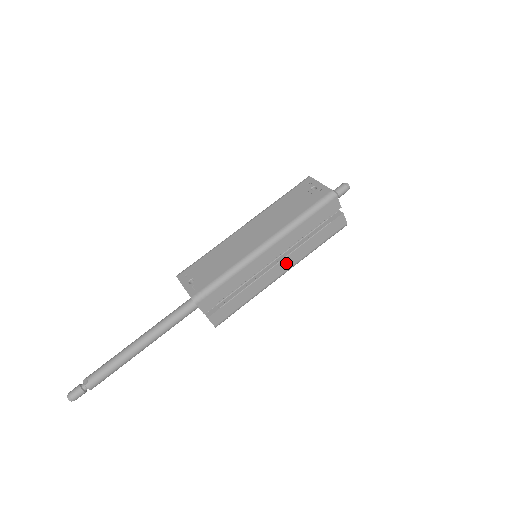
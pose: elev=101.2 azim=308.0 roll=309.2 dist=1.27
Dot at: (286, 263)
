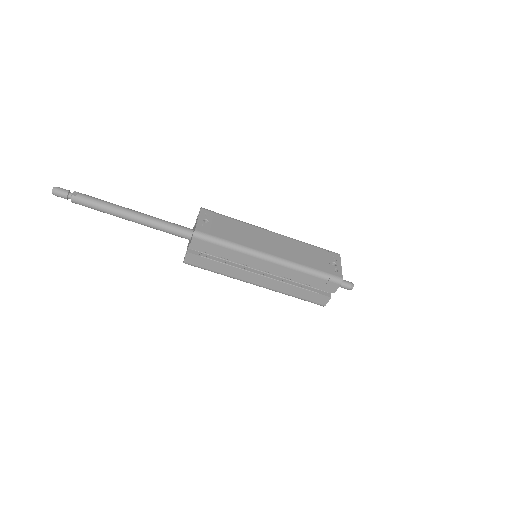
Dot at: (267, 282)
